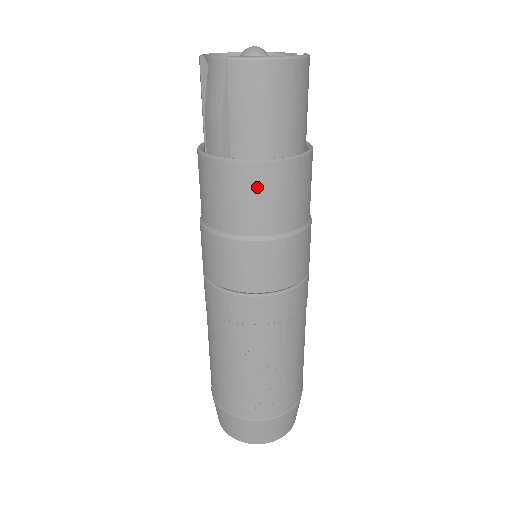
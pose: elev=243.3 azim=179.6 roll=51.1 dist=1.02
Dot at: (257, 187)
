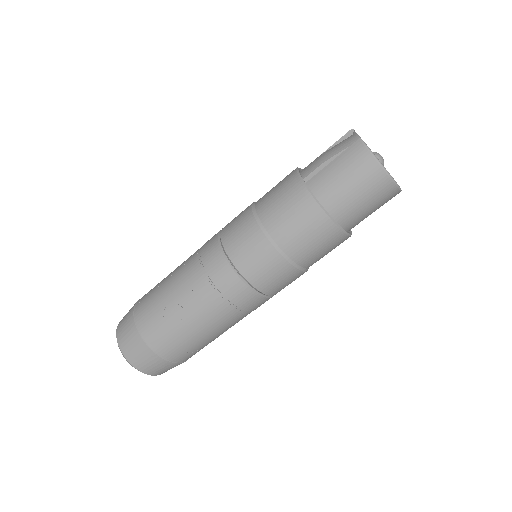
Dot at: (299, 209)
